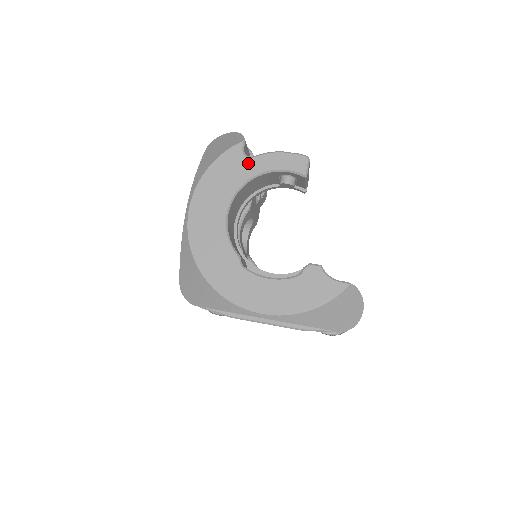
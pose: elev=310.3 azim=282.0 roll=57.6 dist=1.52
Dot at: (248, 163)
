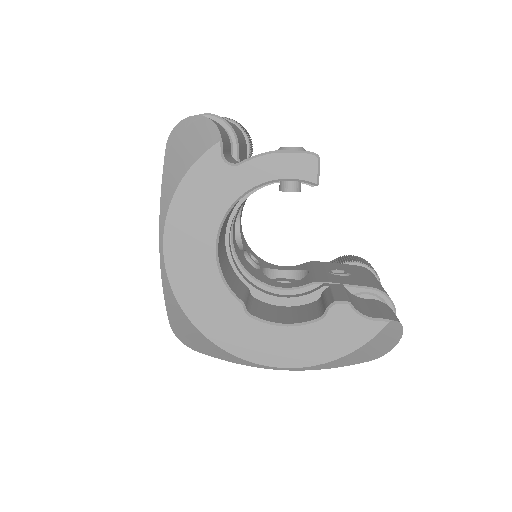
Dot at: (233, 175)
